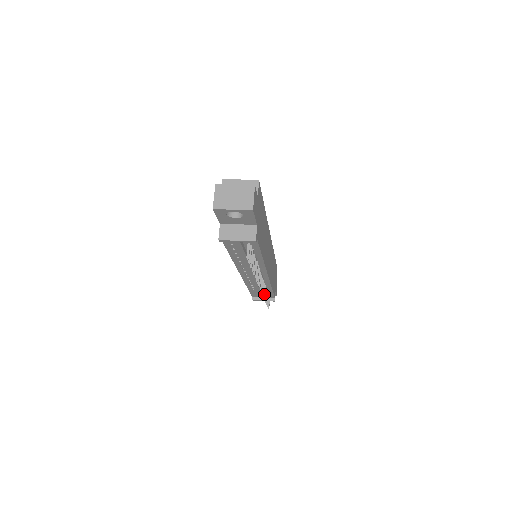
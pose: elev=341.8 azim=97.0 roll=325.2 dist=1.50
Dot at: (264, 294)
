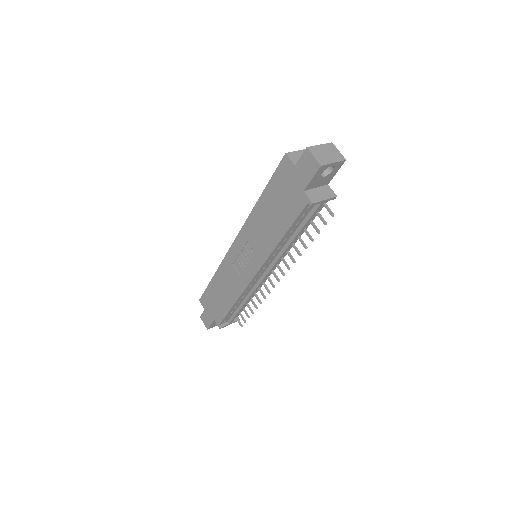
Dot at: (265, 296)
